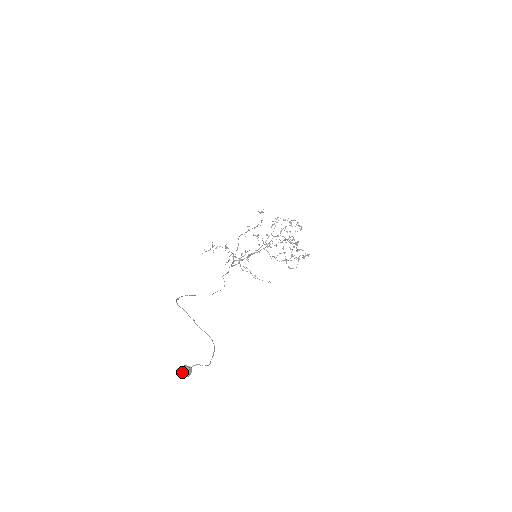
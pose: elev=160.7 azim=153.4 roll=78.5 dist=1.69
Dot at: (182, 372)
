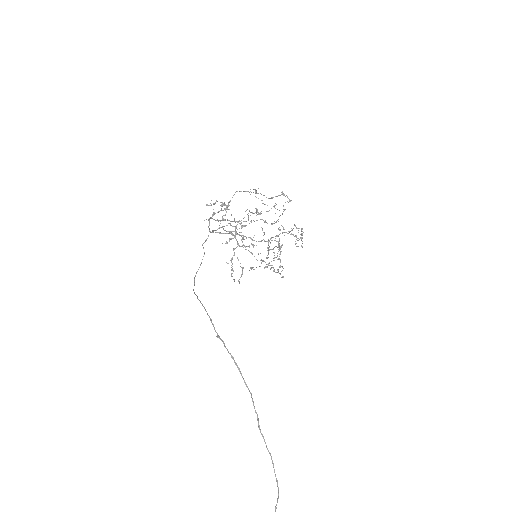
Dot at: out of frame
